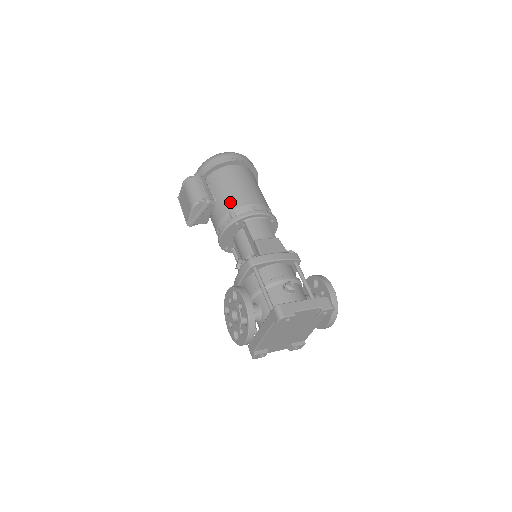
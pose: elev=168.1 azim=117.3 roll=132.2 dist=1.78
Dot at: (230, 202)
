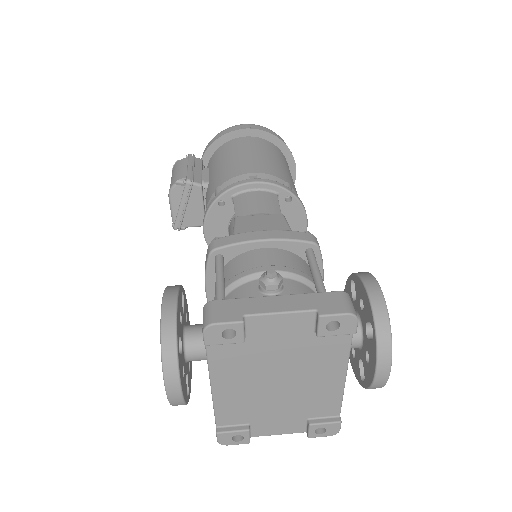
Dot at: (220, 177)
